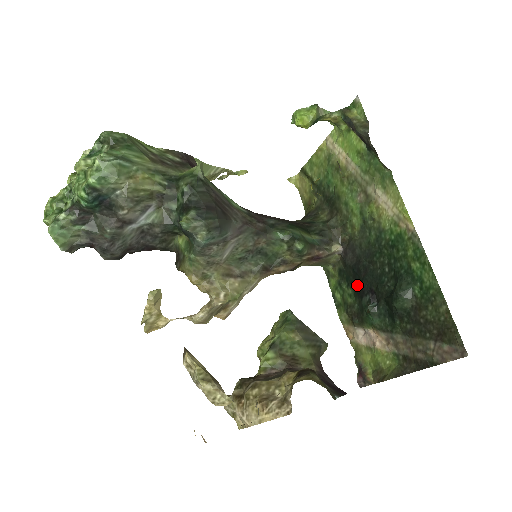
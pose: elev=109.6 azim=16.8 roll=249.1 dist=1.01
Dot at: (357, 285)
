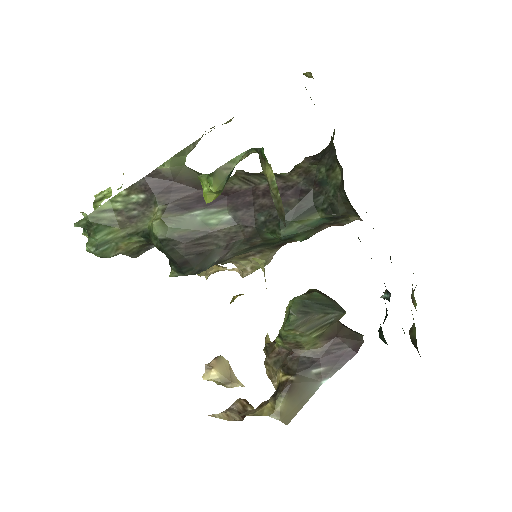
Dot at: occluded
